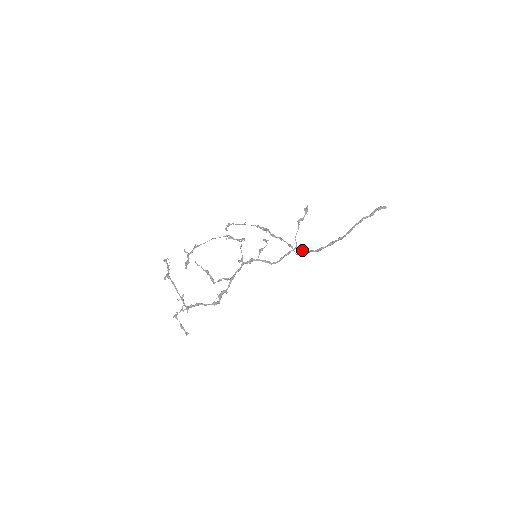
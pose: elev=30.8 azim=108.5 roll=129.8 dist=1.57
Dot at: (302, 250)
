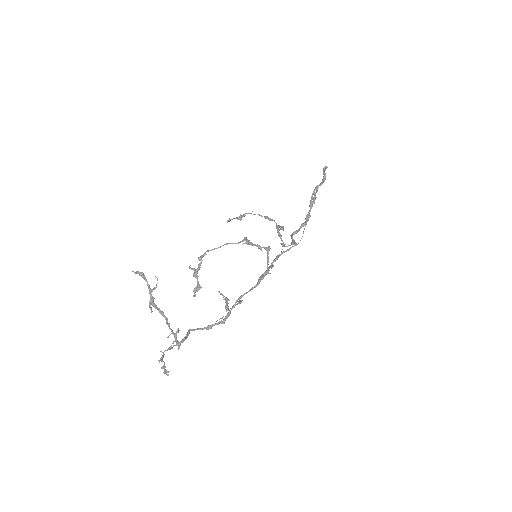
Dot at: (297, 244)
